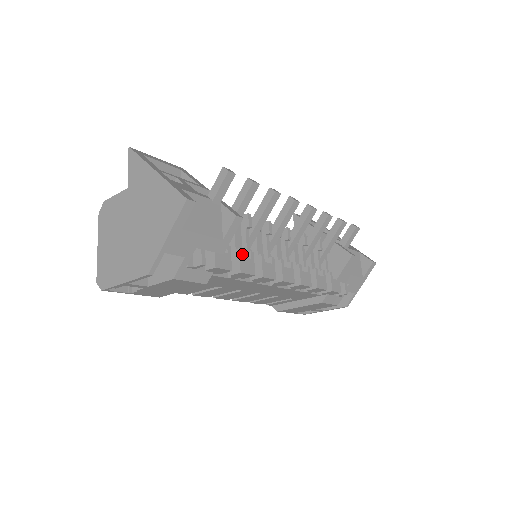
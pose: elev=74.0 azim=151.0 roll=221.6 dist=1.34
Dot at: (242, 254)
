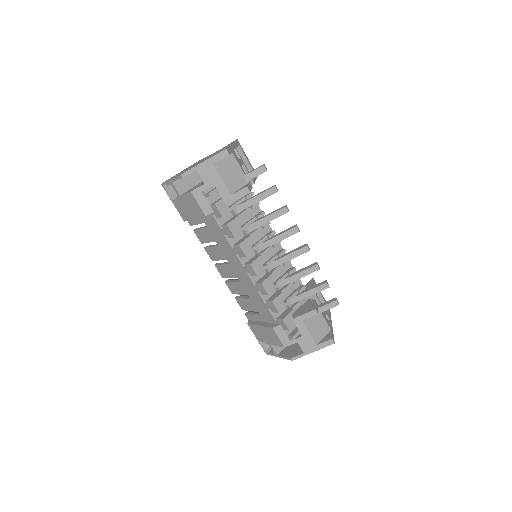
Dot at: occluded
